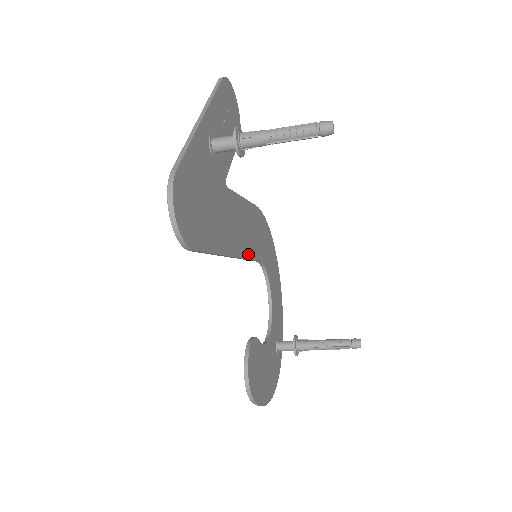
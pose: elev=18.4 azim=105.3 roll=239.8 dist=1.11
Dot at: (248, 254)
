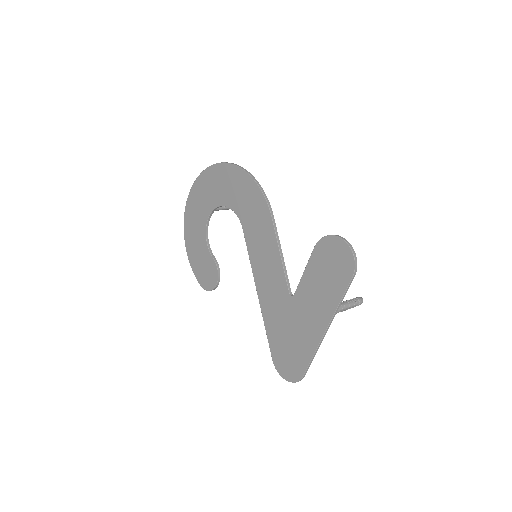
Dot at: (254, 260)
